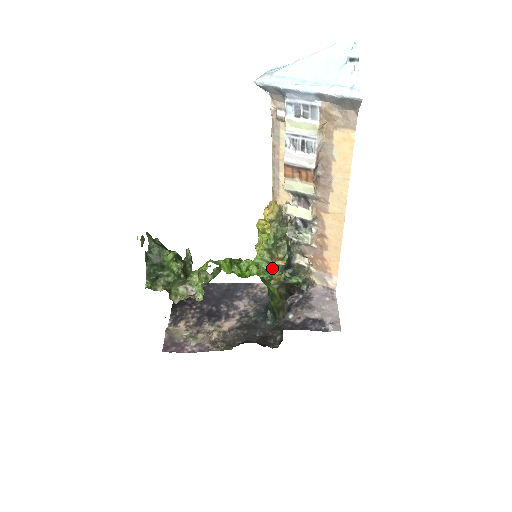
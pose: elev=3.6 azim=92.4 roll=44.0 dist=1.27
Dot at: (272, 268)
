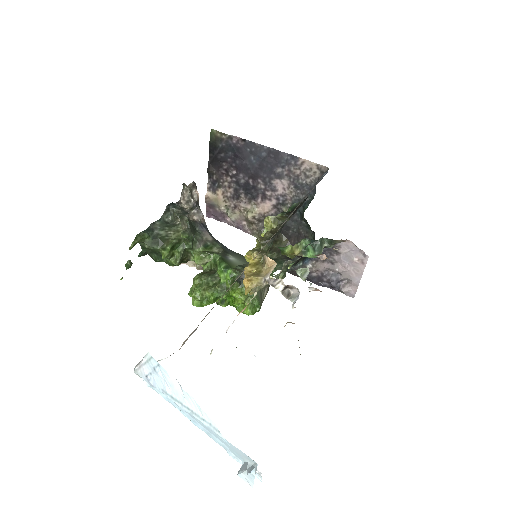
Dot at: occluded
